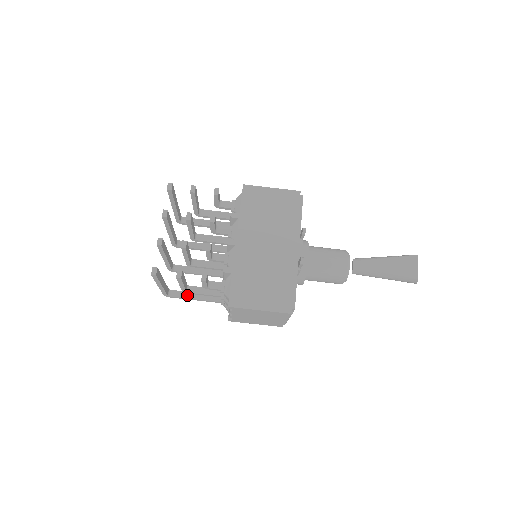
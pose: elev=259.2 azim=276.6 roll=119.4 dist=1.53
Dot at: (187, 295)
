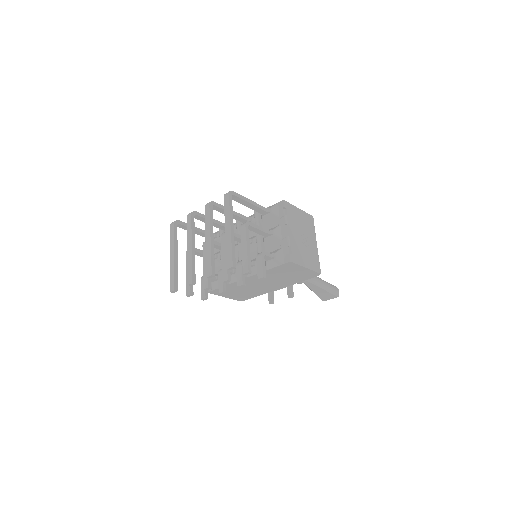
Dot at: occluded
